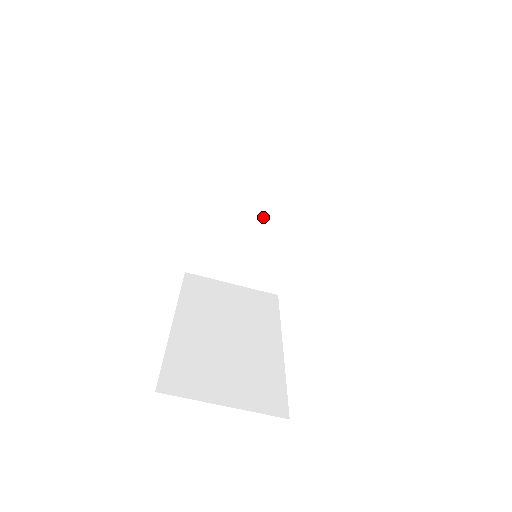
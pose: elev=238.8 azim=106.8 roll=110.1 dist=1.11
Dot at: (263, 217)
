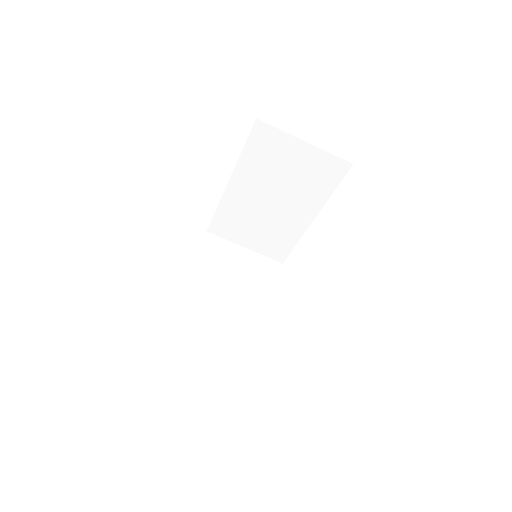
Dot at: (278, 205)
